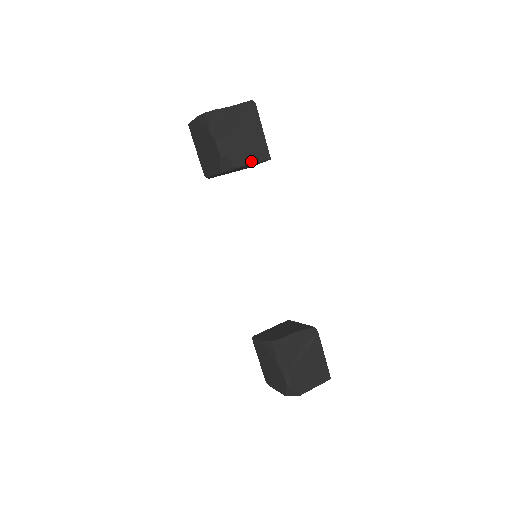
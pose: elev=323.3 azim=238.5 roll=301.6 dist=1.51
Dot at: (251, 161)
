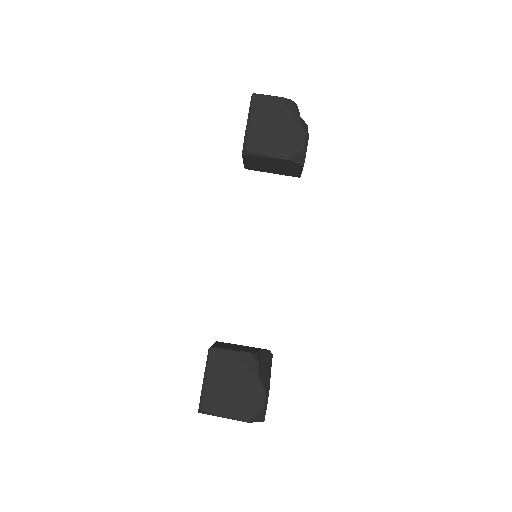
Dot at: occluded
